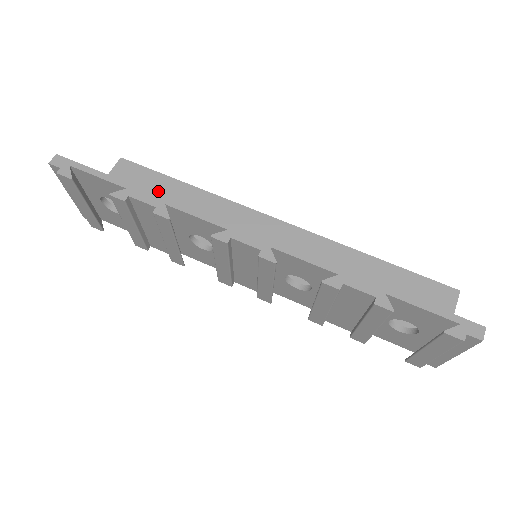
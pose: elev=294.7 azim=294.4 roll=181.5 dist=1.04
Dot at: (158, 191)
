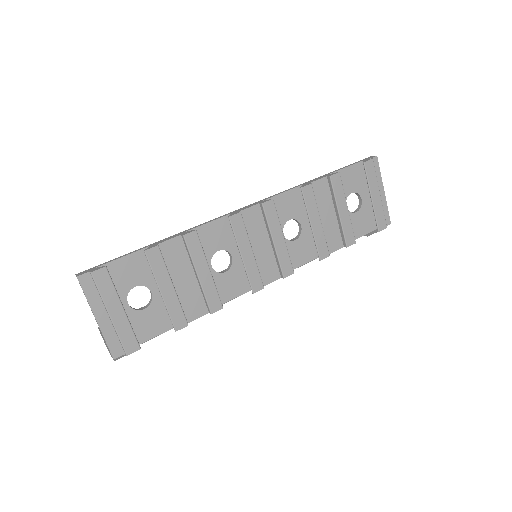
Dot at: occluded
